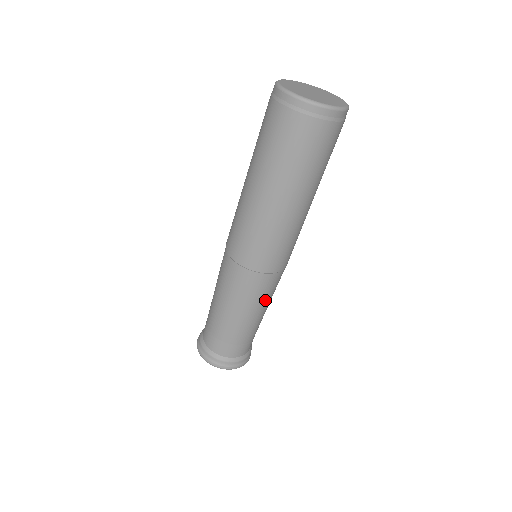
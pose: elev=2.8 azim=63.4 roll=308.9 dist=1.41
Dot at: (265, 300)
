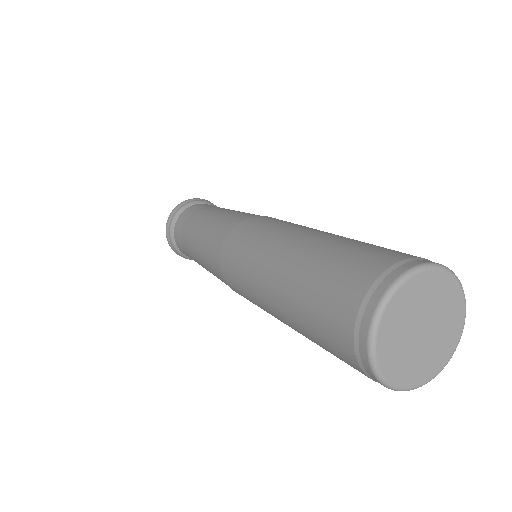
Dot at: occluded
